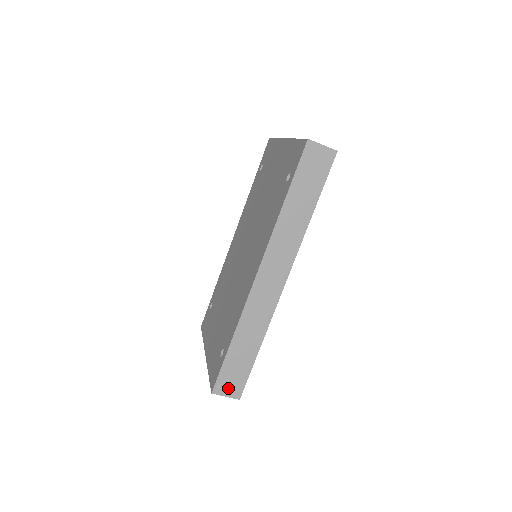
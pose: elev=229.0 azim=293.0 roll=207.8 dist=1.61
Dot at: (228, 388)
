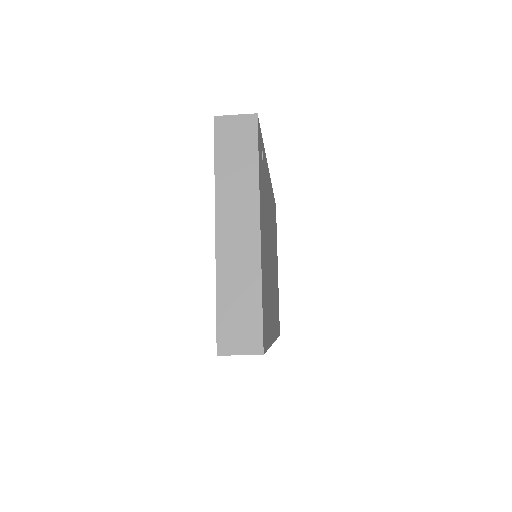
Dot at: occluded
